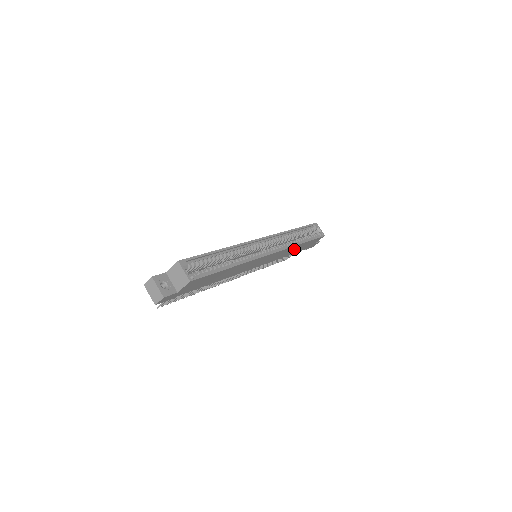
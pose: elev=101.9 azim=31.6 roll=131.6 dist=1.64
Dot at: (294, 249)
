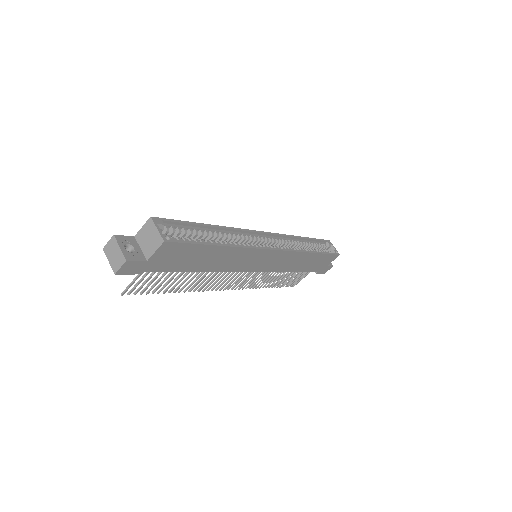
Dot at: (303, 261)
